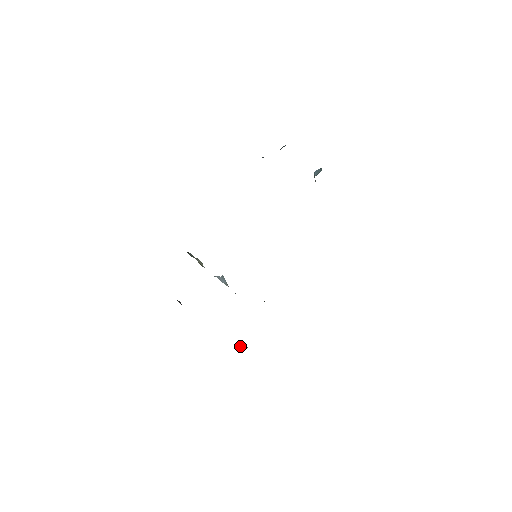
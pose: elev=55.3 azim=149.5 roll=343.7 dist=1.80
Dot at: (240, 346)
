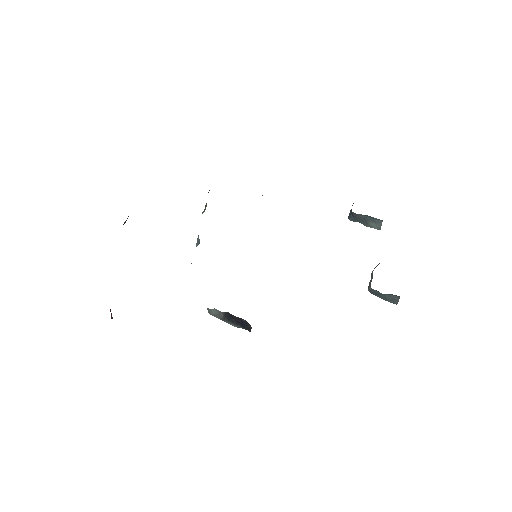
Dot at: occluded
